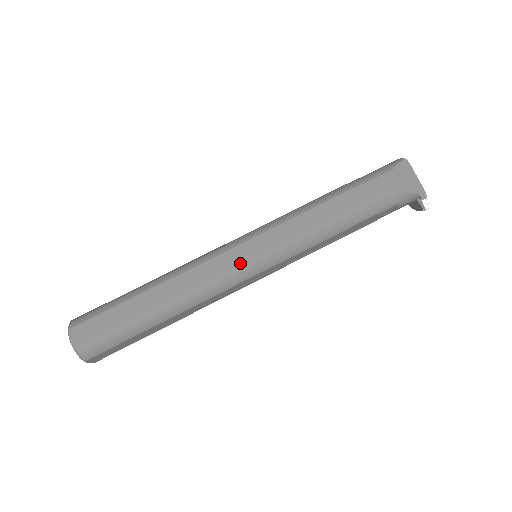
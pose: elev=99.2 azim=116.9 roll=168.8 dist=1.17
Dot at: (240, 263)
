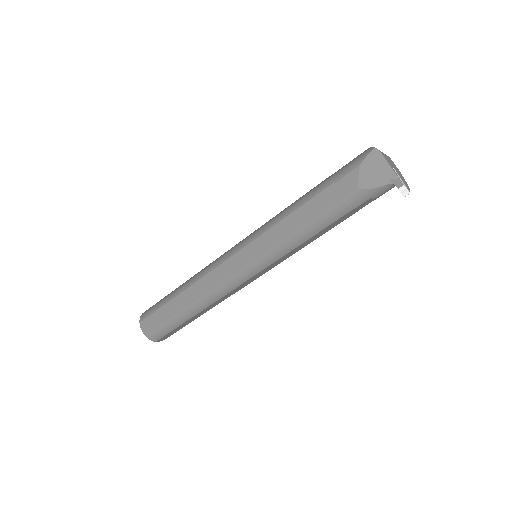
Dot at: (237, 270)
